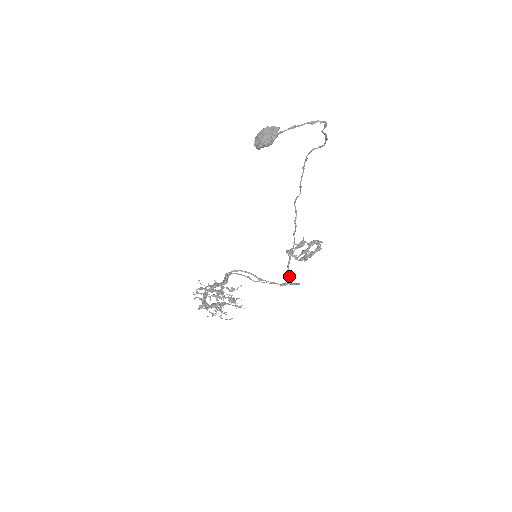
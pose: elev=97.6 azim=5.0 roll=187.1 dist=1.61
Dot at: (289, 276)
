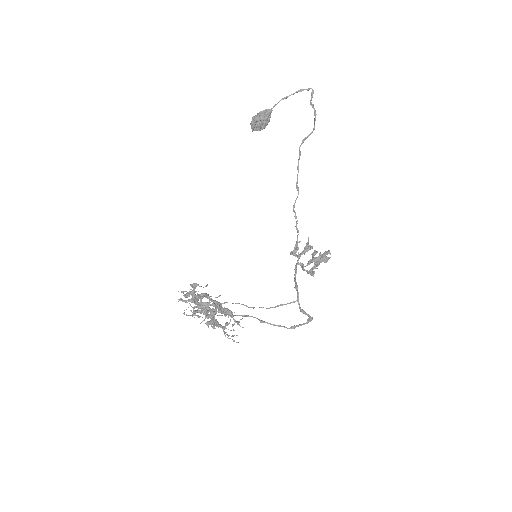
Dot at: (297, 287)
